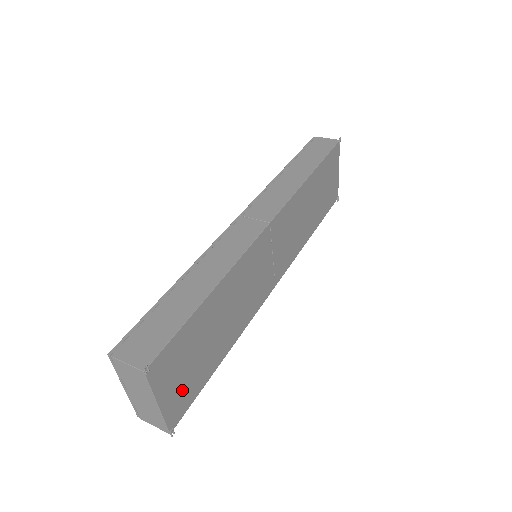
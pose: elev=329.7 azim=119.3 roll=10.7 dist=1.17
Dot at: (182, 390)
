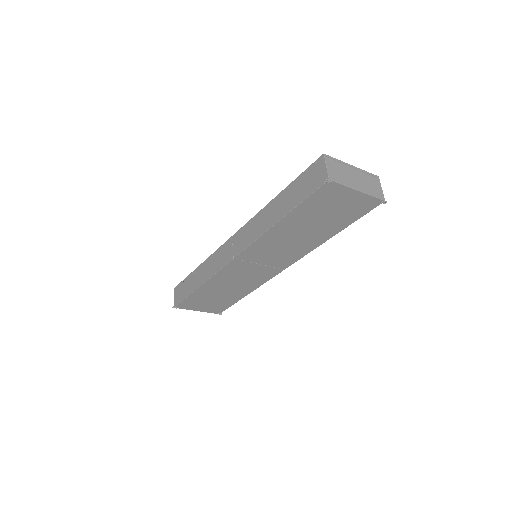
Dot at: (213, 307)
